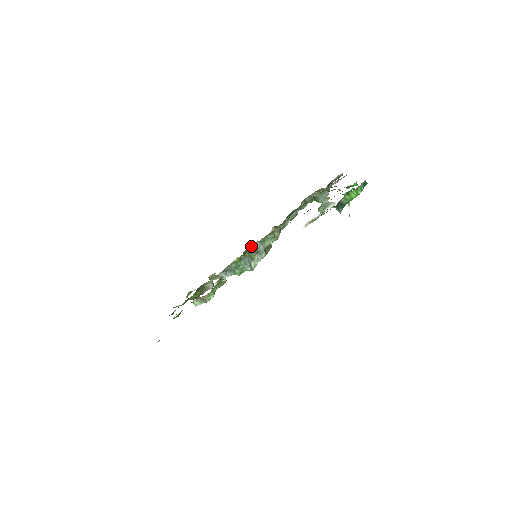
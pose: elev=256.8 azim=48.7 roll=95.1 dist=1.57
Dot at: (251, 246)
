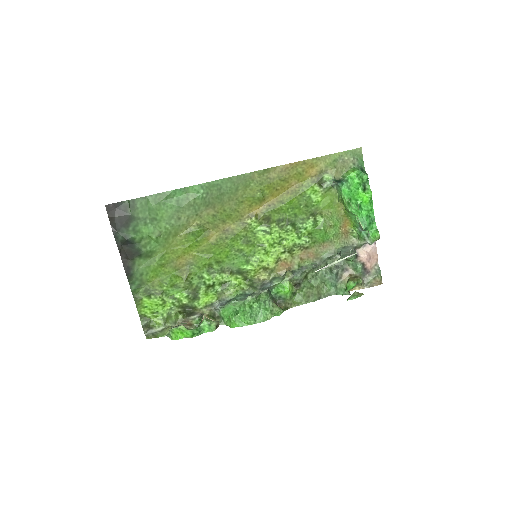
Dot at: occluded
